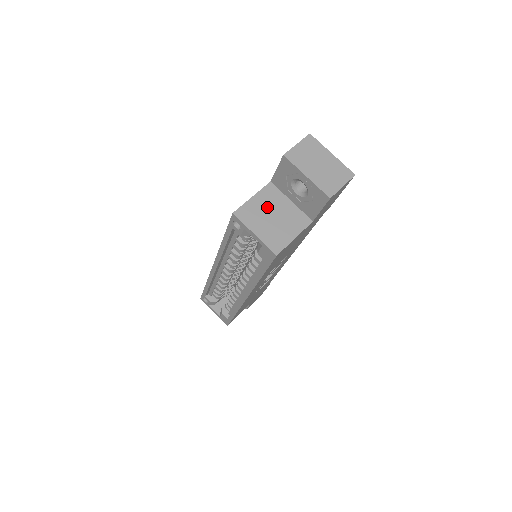
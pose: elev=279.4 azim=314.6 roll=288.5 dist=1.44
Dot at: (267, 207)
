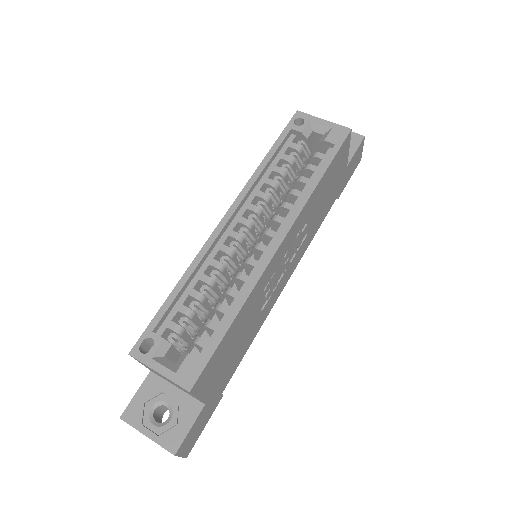
Dot at: occluded
